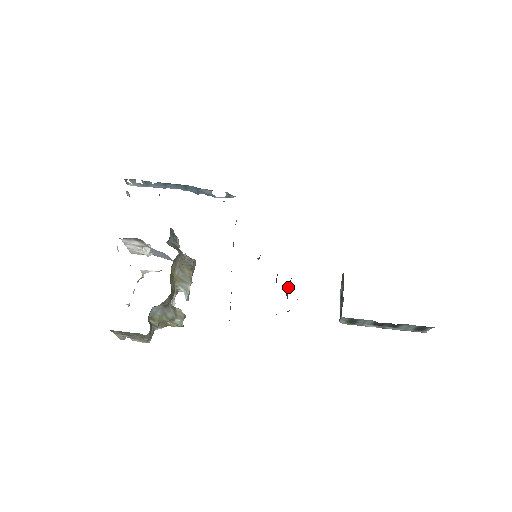
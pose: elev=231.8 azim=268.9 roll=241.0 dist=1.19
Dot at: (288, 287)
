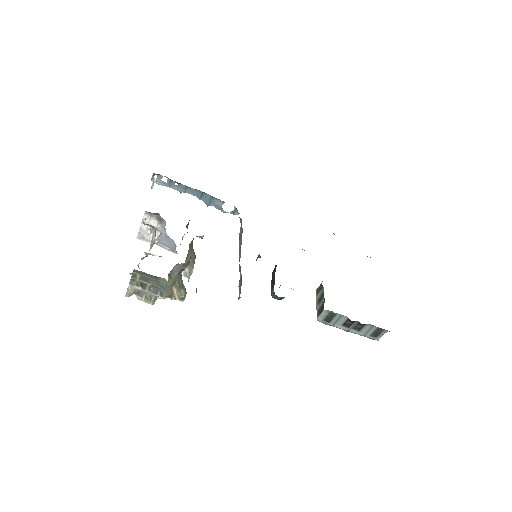
Dot at: occluded
